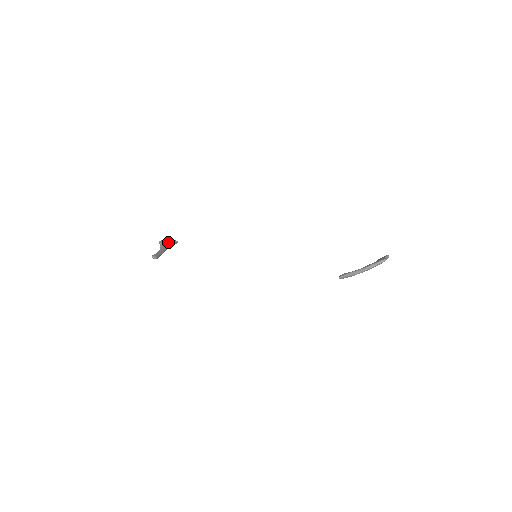
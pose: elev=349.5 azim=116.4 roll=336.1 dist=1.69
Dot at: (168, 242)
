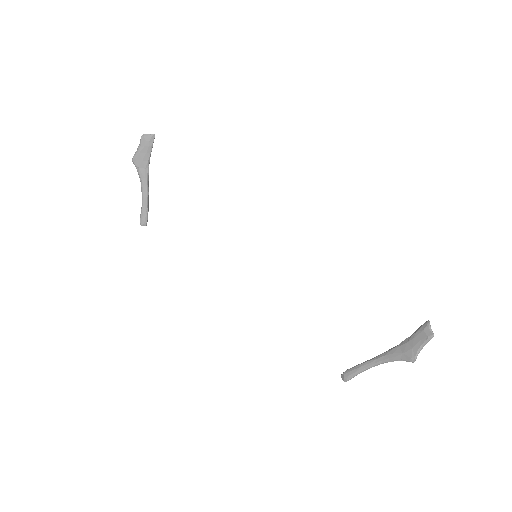
Dot at: (143, 155)
